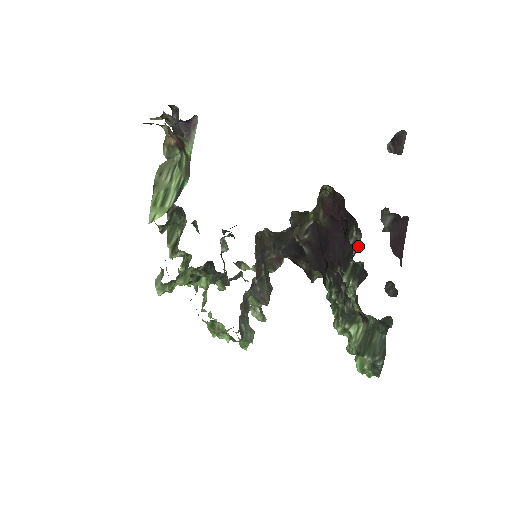
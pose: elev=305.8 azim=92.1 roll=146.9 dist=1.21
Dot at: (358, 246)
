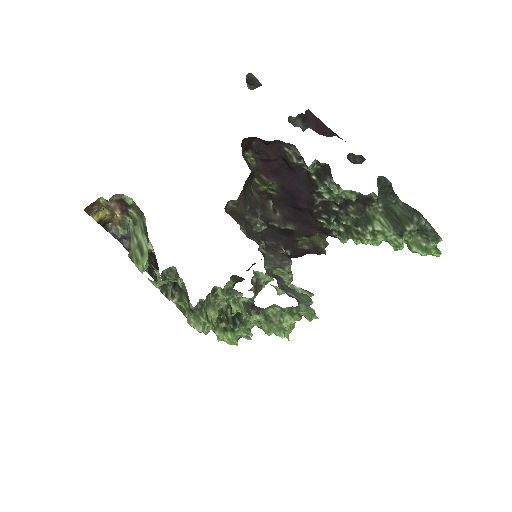
Dot at: (300, 154)
